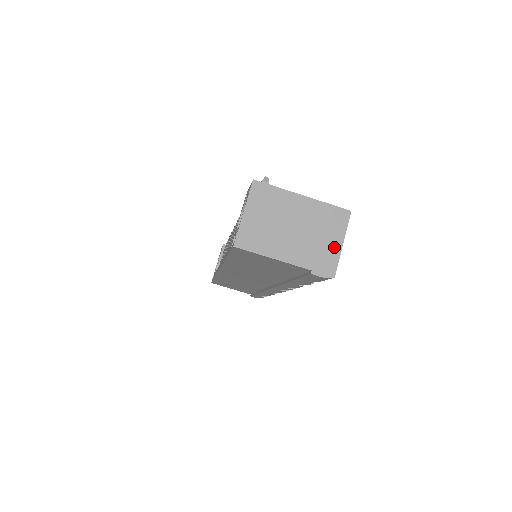
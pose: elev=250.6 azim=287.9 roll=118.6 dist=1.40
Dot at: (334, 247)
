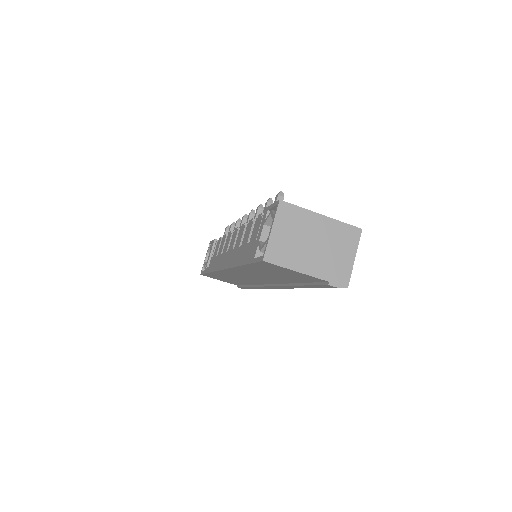
Dot at: (348, 261)
